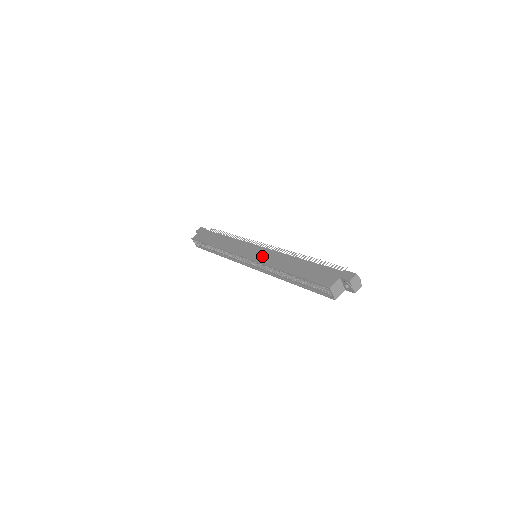
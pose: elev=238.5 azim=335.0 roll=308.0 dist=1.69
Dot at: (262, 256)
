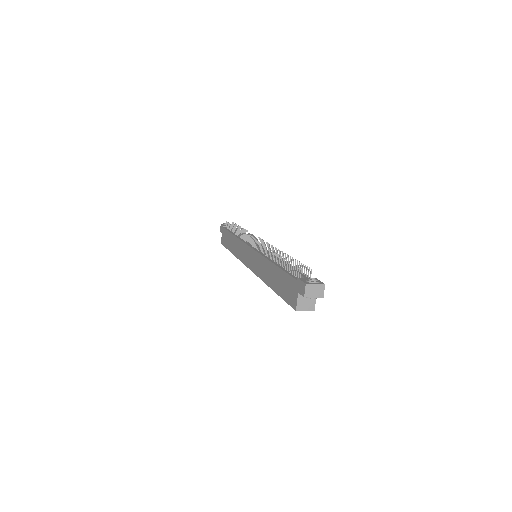
Dot at: (254, 264)
